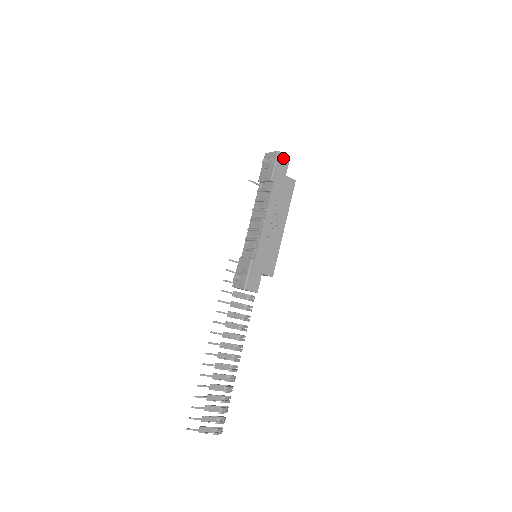
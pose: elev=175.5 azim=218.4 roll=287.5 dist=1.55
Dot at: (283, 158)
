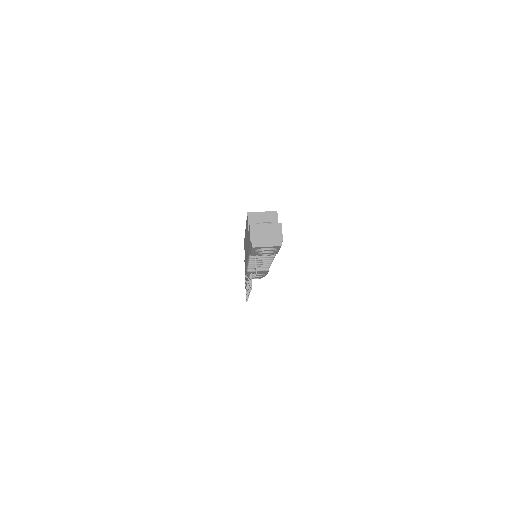
Dot at: (281, 237)
